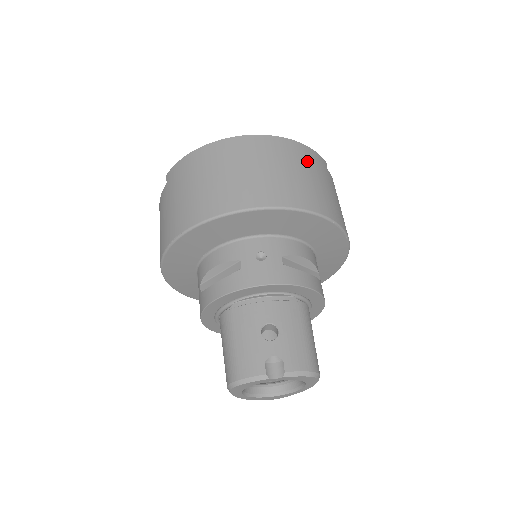
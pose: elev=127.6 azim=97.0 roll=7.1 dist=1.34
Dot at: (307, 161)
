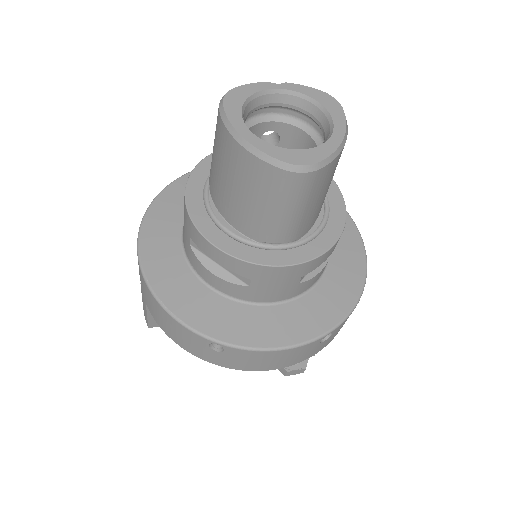
Dot at: occluded
